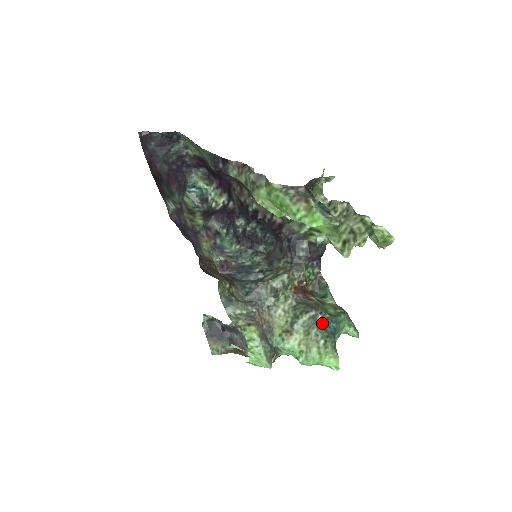
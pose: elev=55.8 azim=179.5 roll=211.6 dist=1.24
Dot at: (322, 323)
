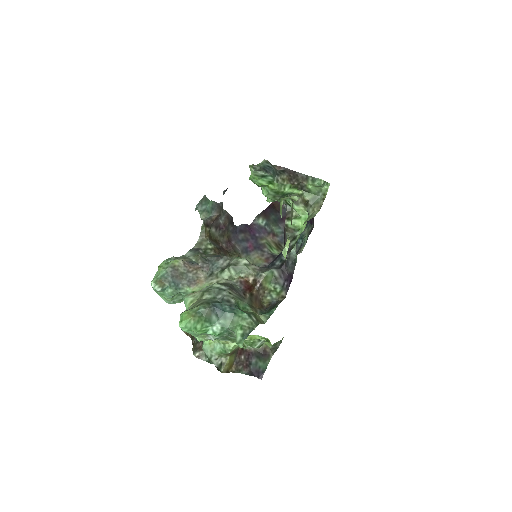
Dot at: (221, 299)
